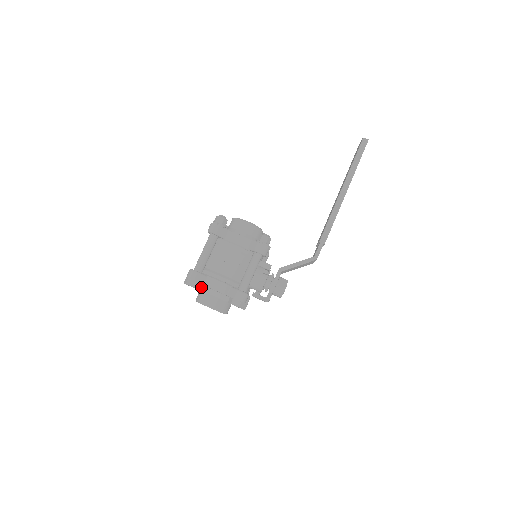
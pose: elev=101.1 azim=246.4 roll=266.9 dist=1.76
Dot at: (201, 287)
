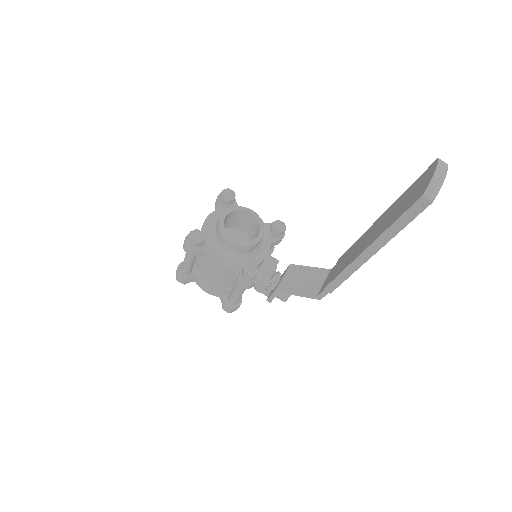
Dot at: occluded
